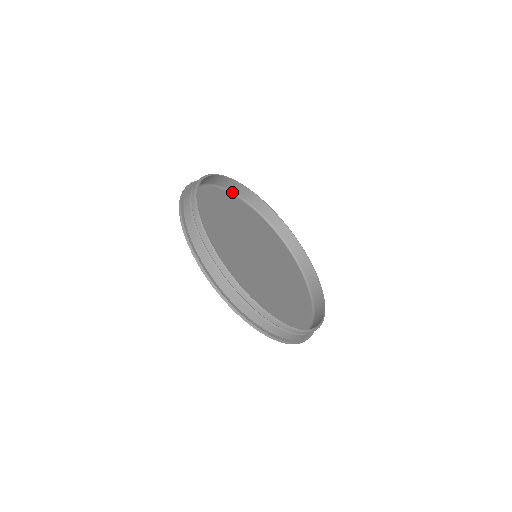
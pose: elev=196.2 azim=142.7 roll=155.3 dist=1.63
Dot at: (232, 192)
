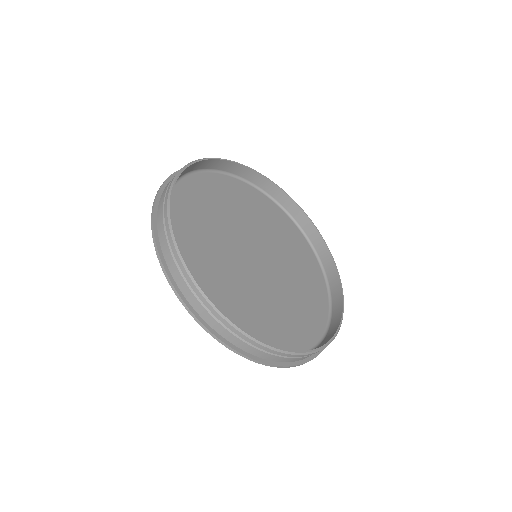
Dot at: (196, 170)
